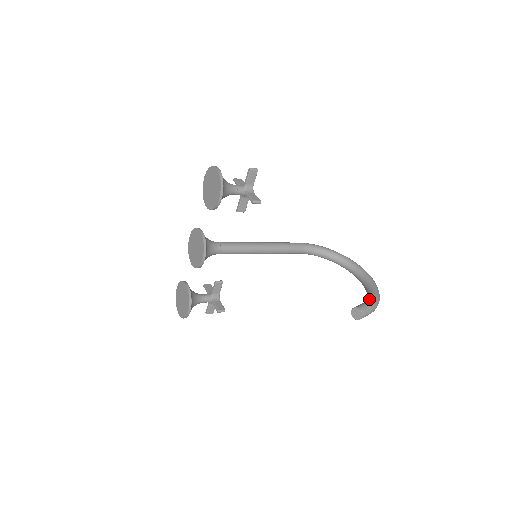
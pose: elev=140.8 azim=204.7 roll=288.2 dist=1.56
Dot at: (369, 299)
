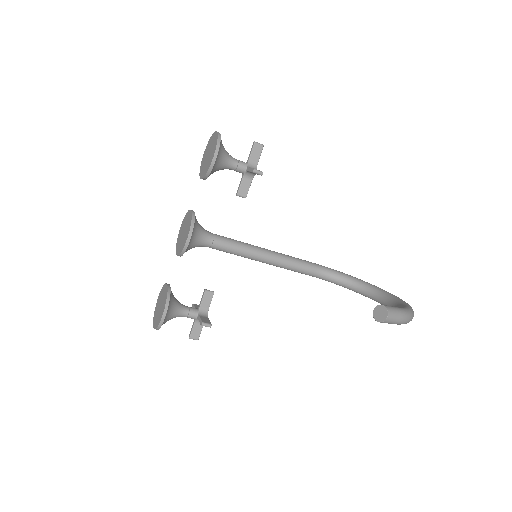
Dot at: occluded
